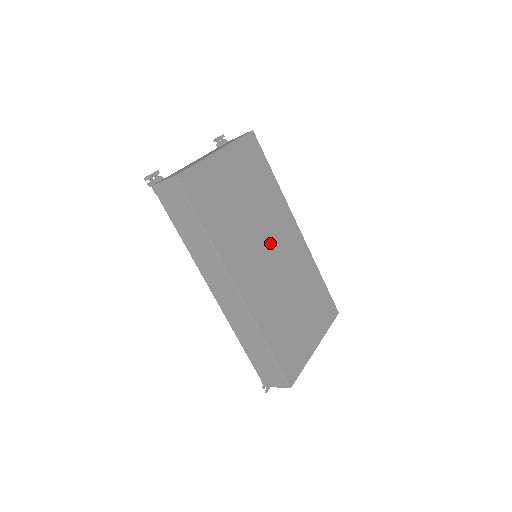
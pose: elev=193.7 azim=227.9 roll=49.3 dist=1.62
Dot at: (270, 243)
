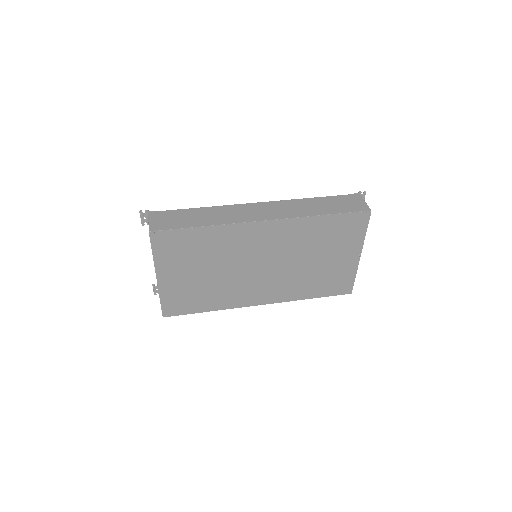
Dot at: (253, 263)
